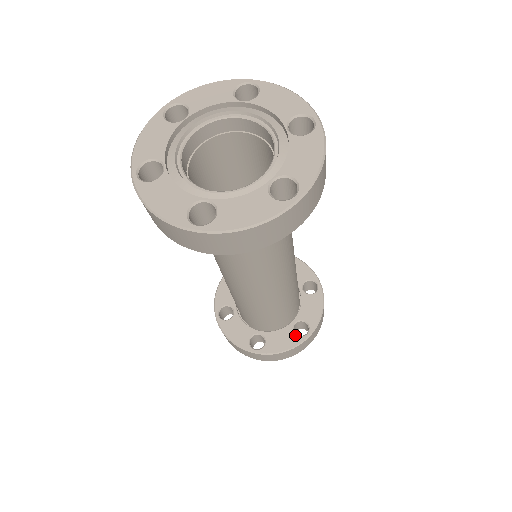
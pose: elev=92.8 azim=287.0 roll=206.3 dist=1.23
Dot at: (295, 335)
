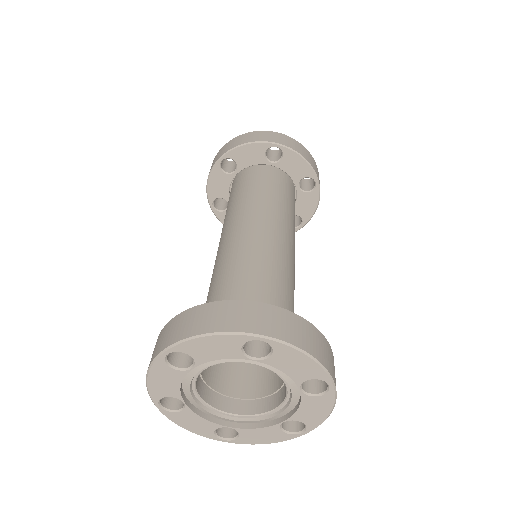
Dot at: occluded
